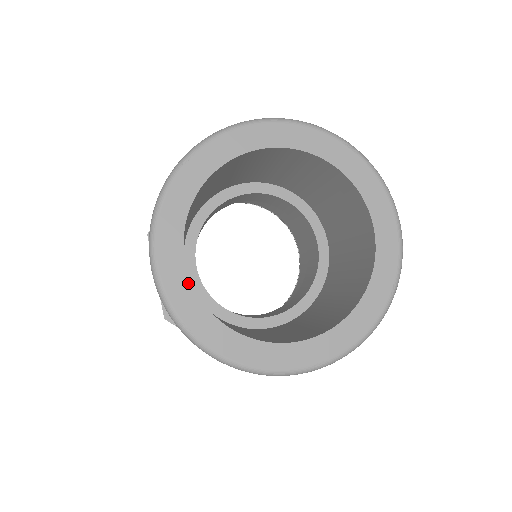
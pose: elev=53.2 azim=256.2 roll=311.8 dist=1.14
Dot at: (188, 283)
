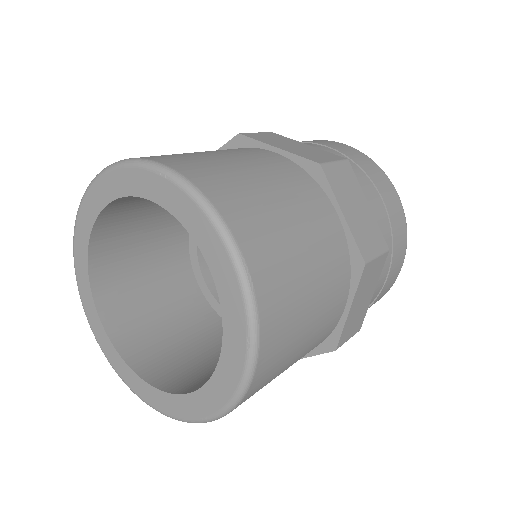
Dot at: (107, 338)
